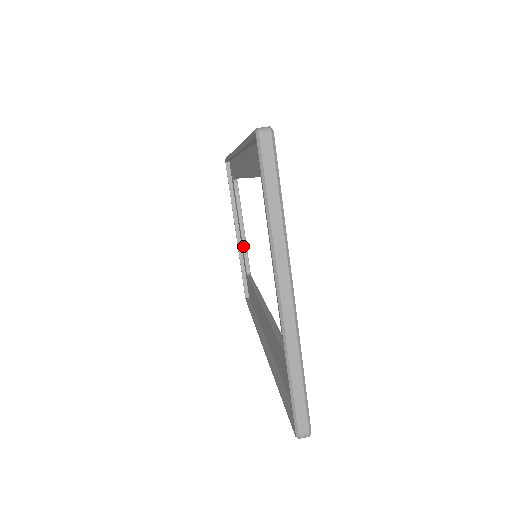
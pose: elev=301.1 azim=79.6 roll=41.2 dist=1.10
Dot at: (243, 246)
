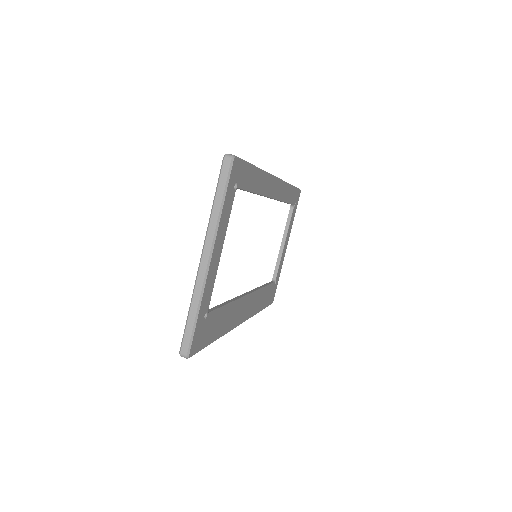
Dot at: (278, 258)
